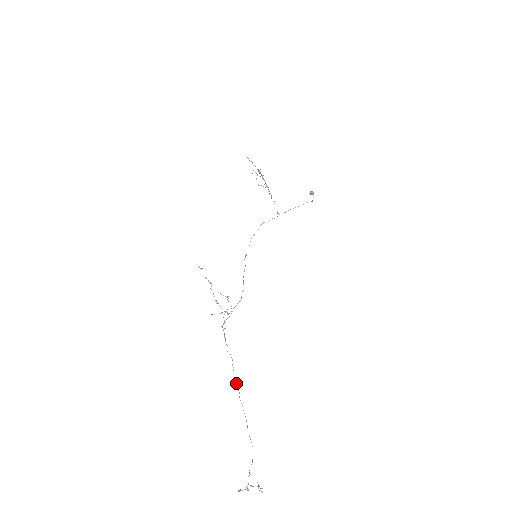
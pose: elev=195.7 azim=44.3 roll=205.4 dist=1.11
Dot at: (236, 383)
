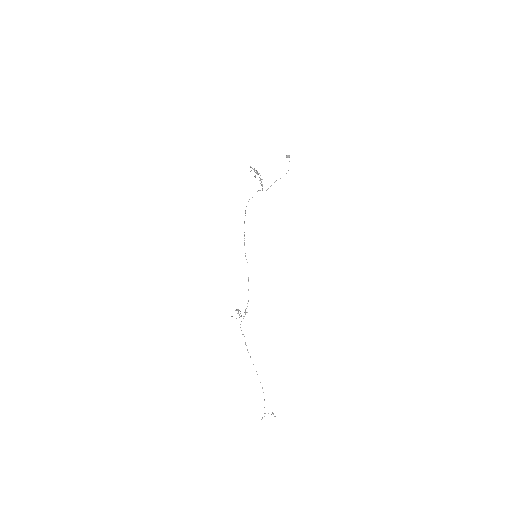
Dot at: (247, 350)
